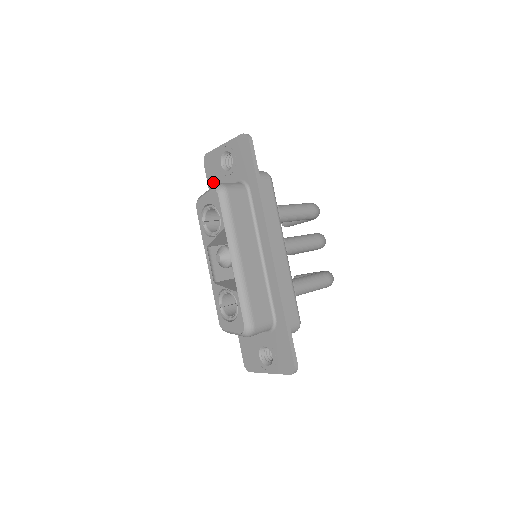
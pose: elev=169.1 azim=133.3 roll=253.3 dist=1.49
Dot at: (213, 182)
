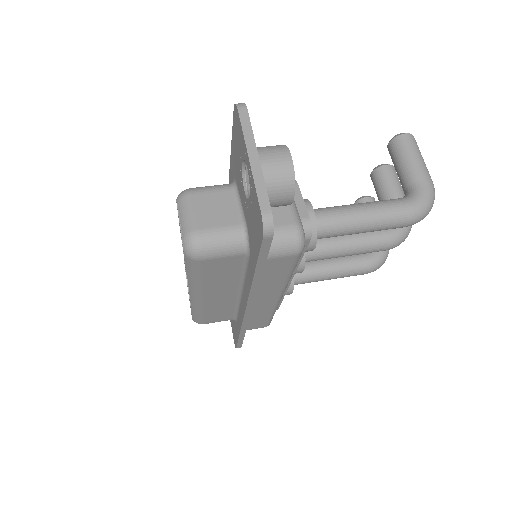
Dot at: (234, 152)
